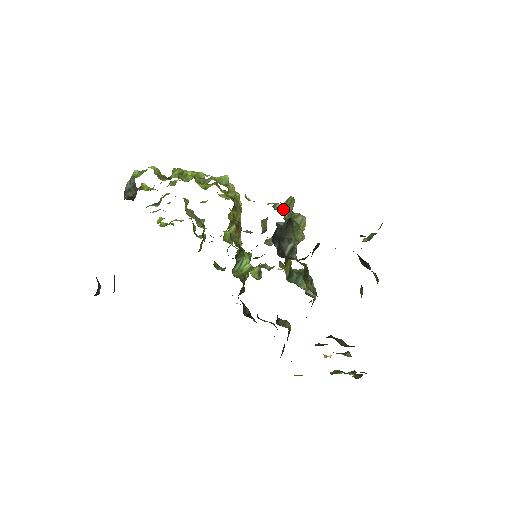
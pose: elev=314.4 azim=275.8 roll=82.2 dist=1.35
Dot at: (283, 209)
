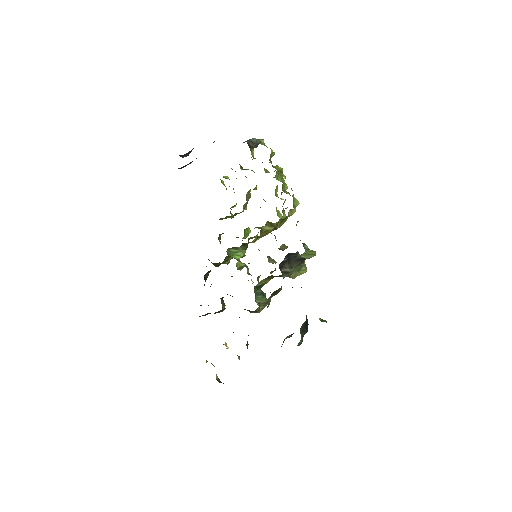
Dot at: (305, 252)
